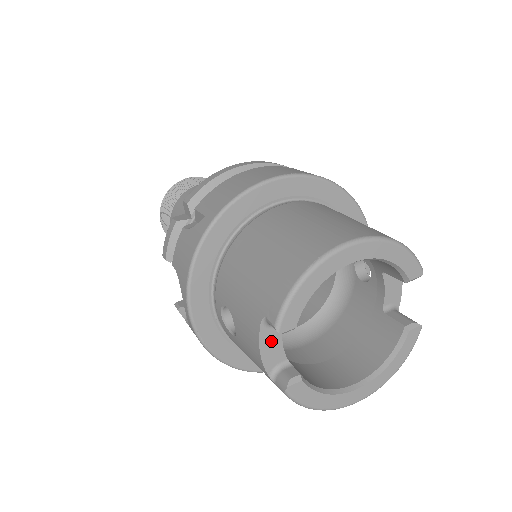
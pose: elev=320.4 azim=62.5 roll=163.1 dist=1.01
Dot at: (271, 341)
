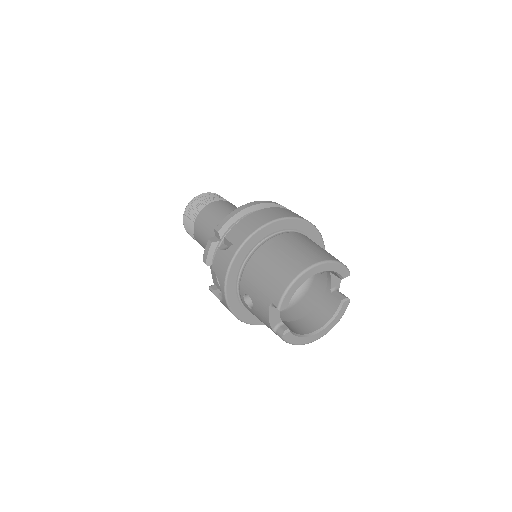
Dot at: (274, 313)
